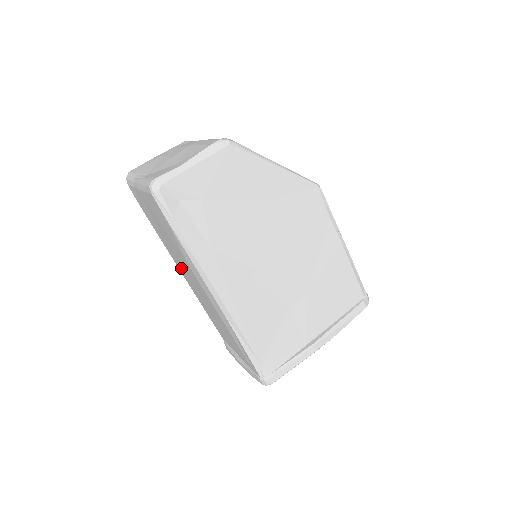
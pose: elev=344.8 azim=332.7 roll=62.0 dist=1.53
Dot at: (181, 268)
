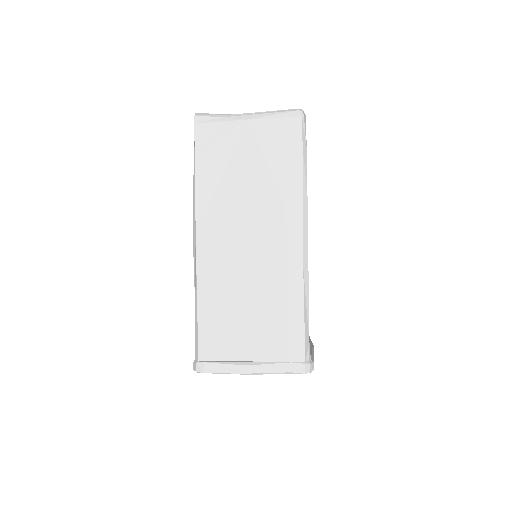
Dot at: (219, 231)
